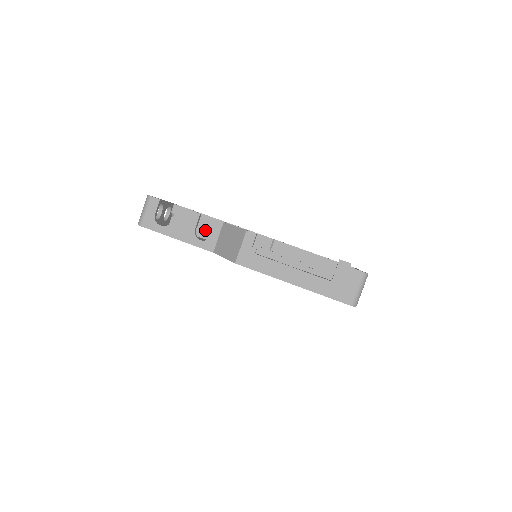
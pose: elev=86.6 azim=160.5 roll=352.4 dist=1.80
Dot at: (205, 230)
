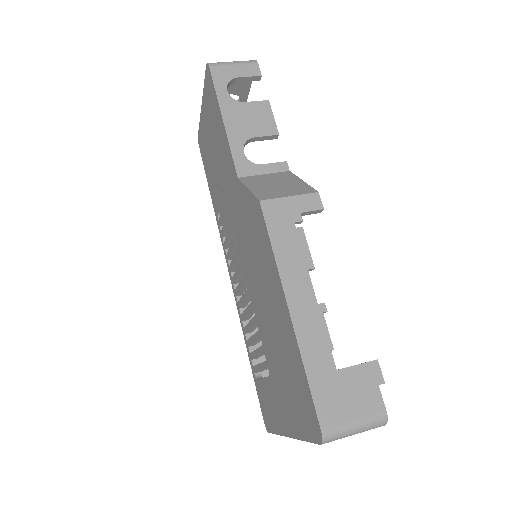
Dot at: occluded
